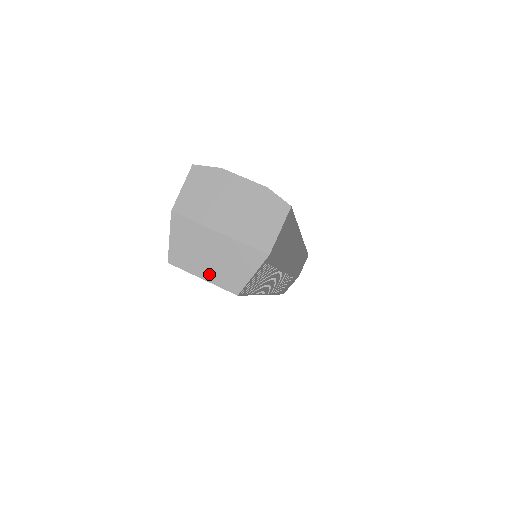
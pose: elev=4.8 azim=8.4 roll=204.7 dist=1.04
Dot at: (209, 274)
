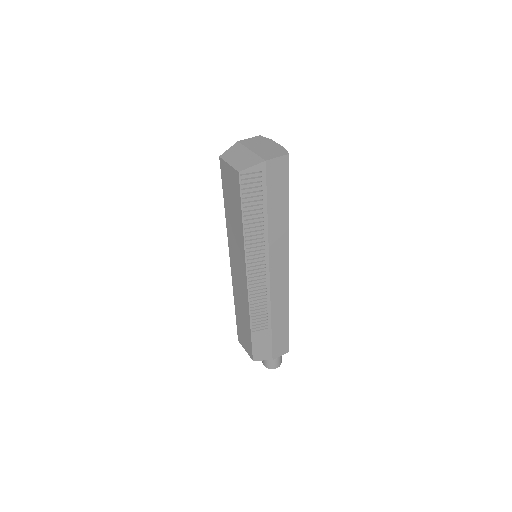
Dot at: (233, 163)
